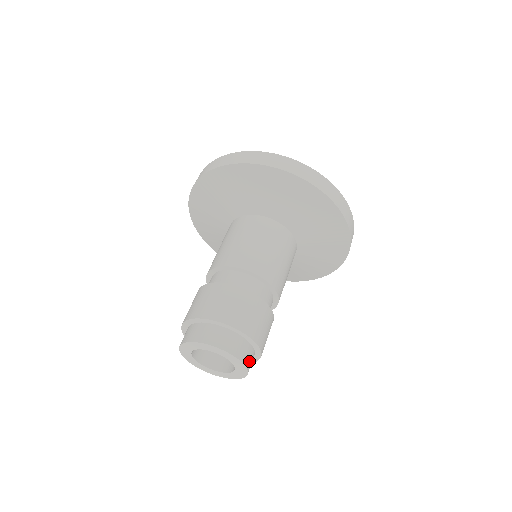
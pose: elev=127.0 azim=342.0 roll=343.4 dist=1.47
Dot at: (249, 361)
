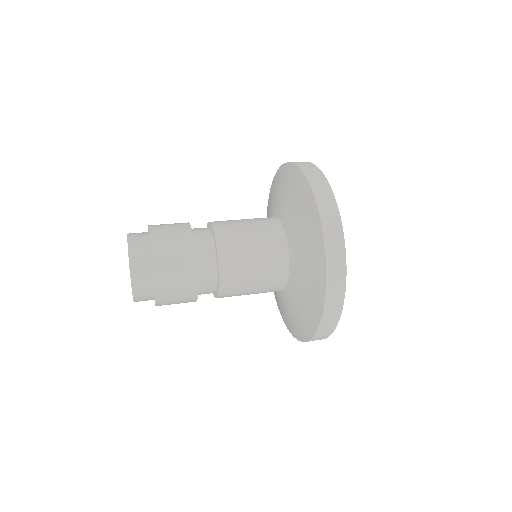
Dot at: (136, 247)
